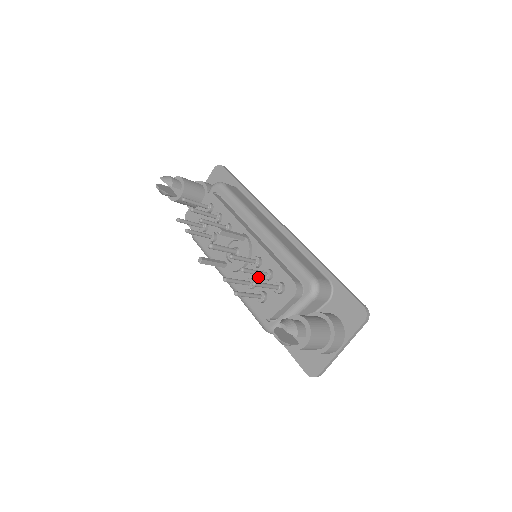
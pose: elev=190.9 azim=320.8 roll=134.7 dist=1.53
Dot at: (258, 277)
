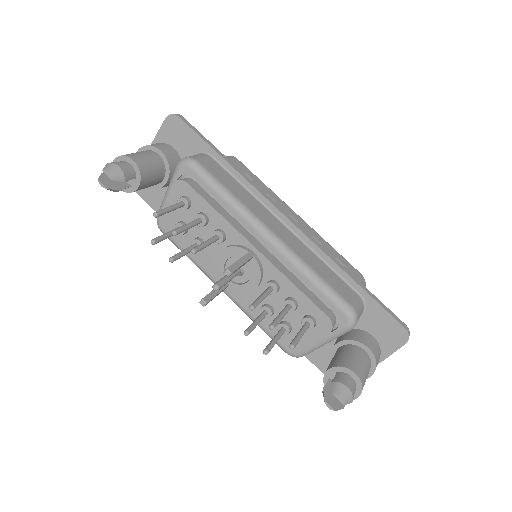
Dot at: (276, 304)
